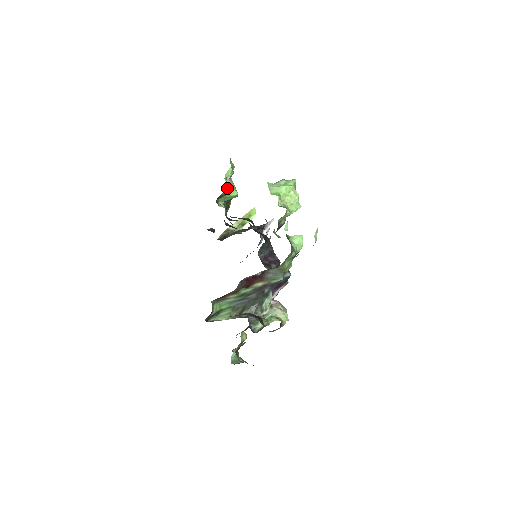
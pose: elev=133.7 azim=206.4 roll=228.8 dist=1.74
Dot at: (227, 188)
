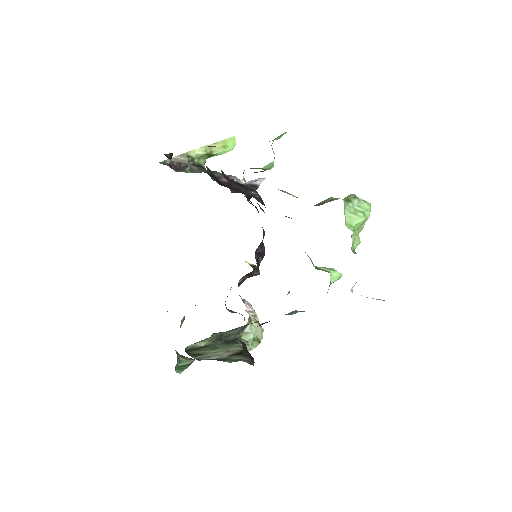
Dot at: occluded
